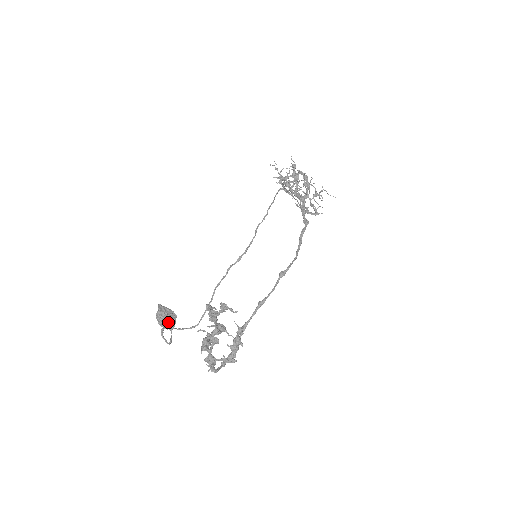
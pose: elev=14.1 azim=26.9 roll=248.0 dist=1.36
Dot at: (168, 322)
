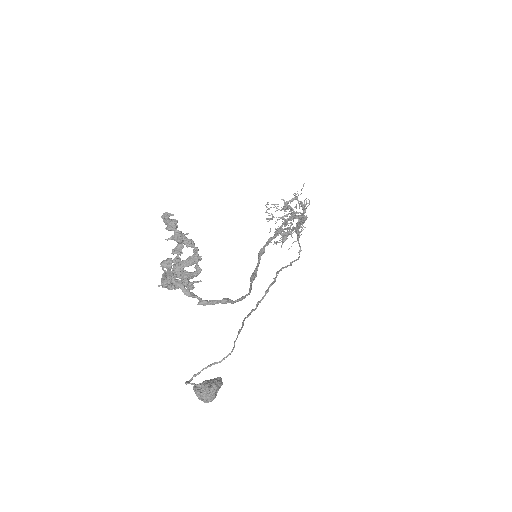
Dot at: (206, 384)
